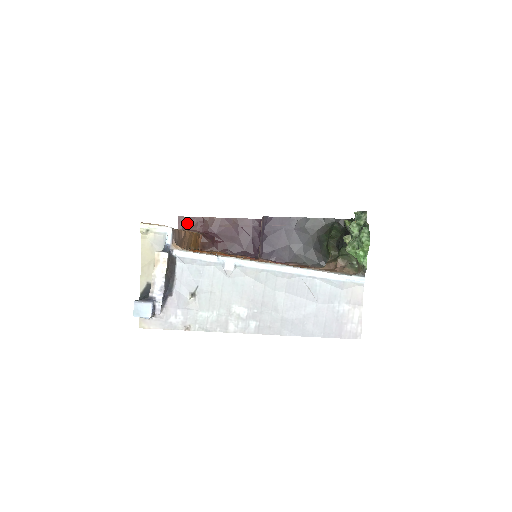
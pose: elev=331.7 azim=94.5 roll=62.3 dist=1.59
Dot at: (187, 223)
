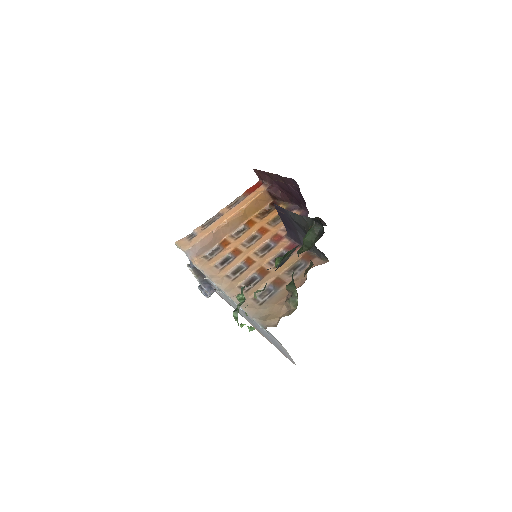
Dot at: (260, 175)
